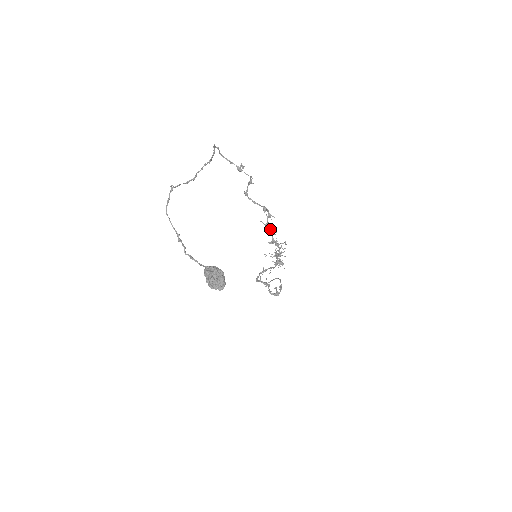
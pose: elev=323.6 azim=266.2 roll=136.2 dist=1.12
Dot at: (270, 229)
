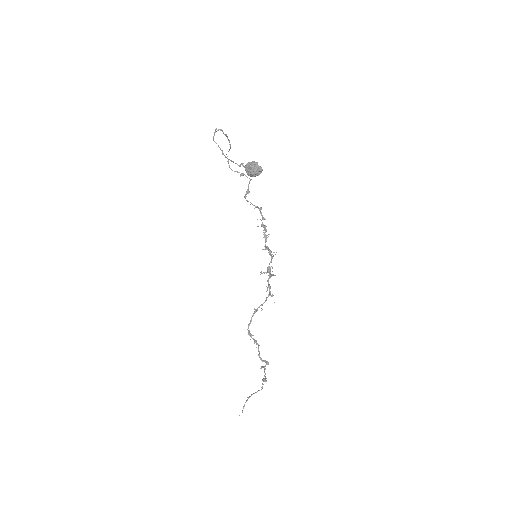
Dot at: (265, 230)
